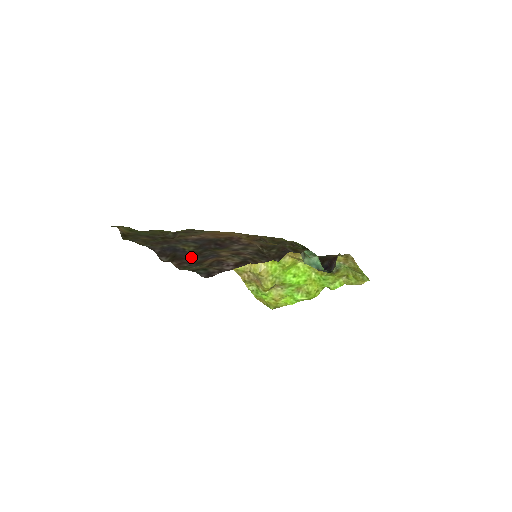
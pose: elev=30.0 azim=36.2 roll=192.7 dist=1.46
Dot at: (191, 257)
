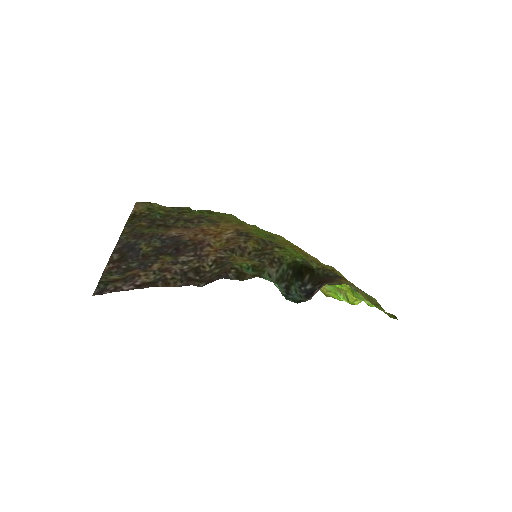
Dot at: (135, 260)
